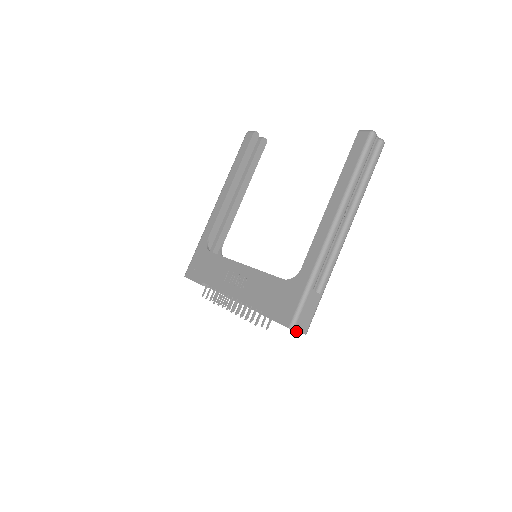
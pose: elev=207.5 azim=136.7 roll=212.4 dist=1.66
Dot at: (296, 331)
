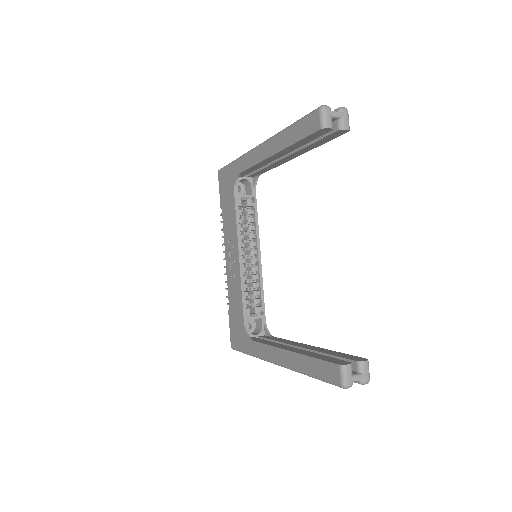
Dot at: occluded
